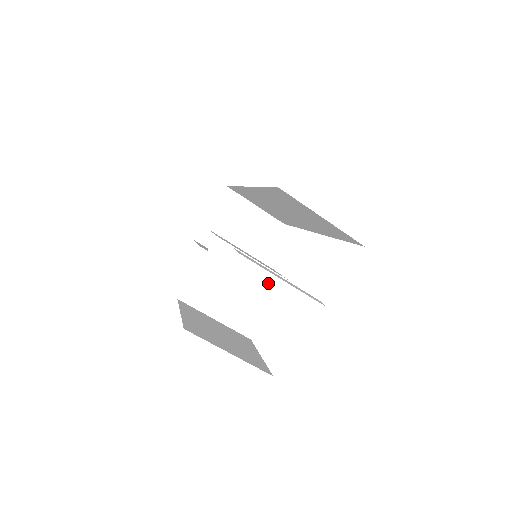
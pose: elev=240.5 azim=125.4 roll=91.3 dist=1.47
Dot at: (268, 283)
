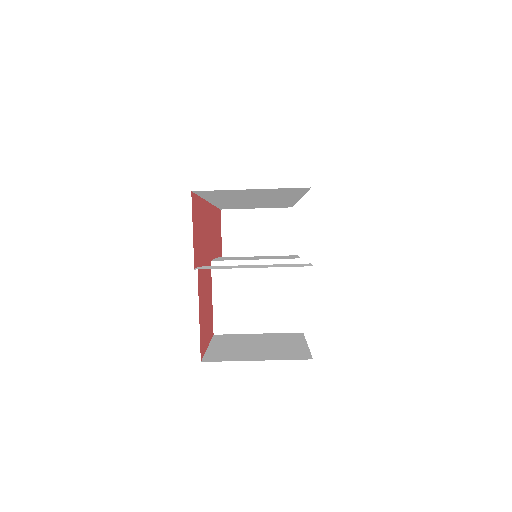
Dot at: (284, 273)
